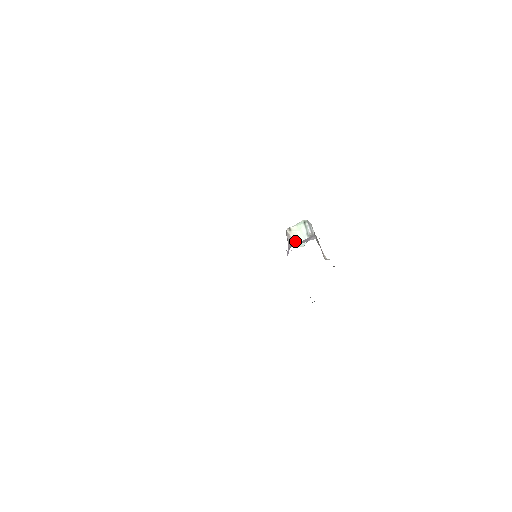
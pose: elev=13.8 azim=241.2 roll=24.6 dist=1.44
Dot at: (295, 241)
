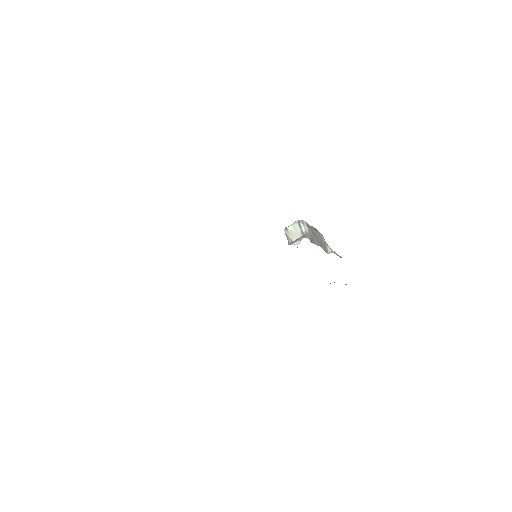
Dot at: (292, 240)
